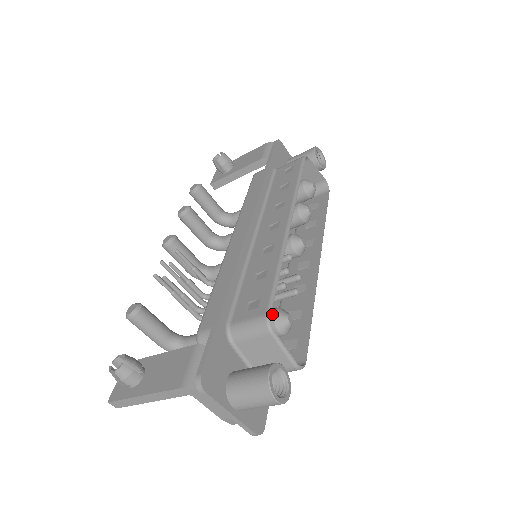
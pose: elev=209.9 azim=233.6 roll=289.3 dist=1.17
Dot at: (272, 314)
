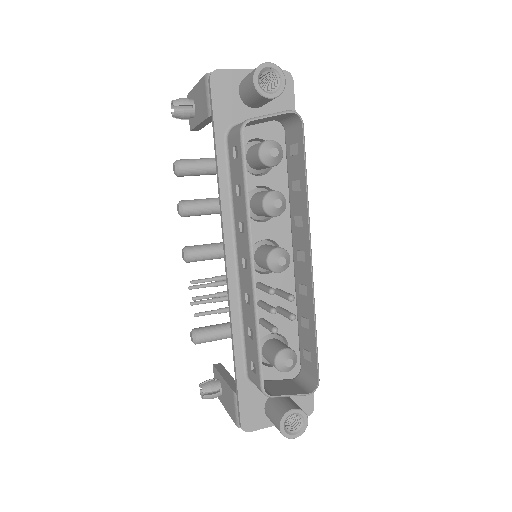
Dot at: (273, 363)
